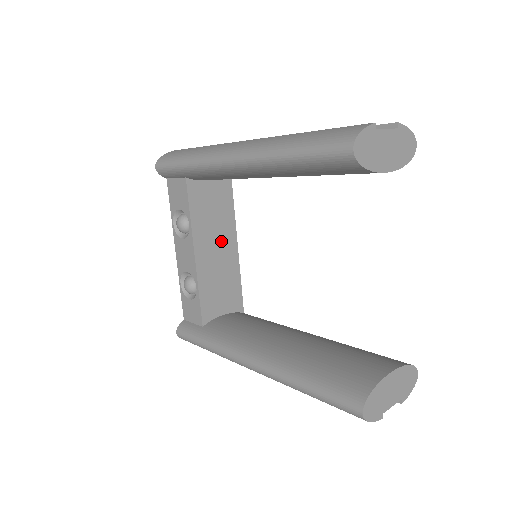
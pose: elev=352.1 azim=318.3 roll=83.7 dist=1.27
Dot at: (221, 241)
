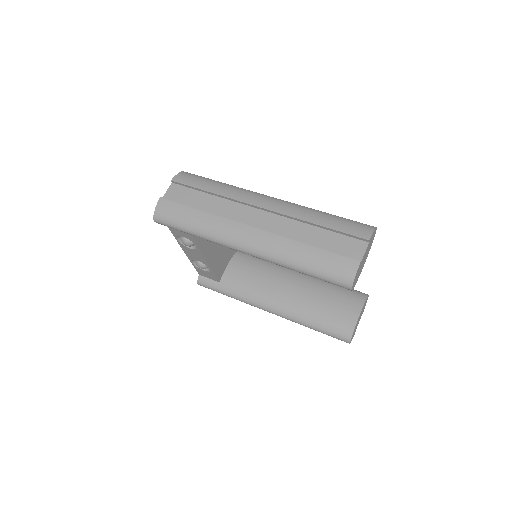
Dot at: occluded
